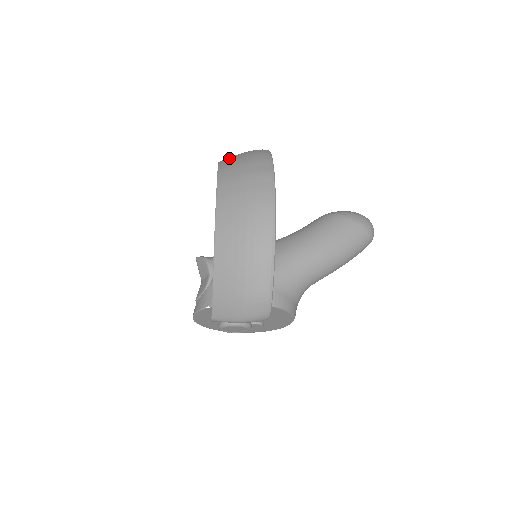
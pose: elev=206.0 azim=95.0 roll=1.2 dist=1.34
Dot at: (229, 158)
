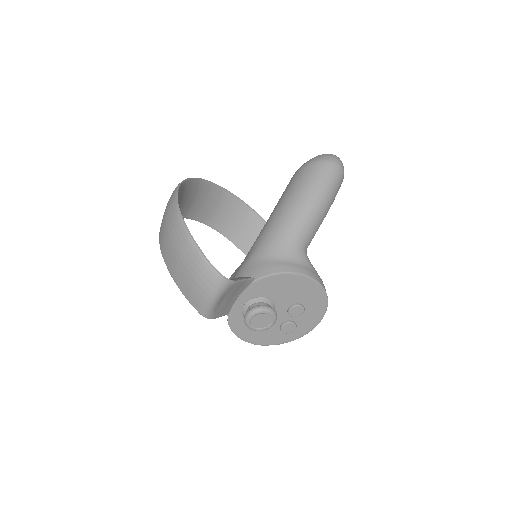
Dot at: occluded
